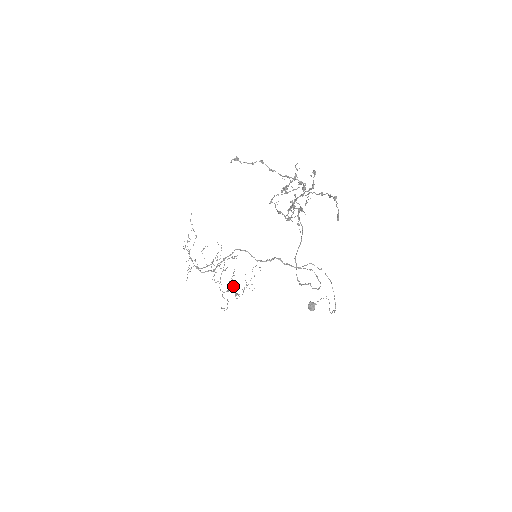
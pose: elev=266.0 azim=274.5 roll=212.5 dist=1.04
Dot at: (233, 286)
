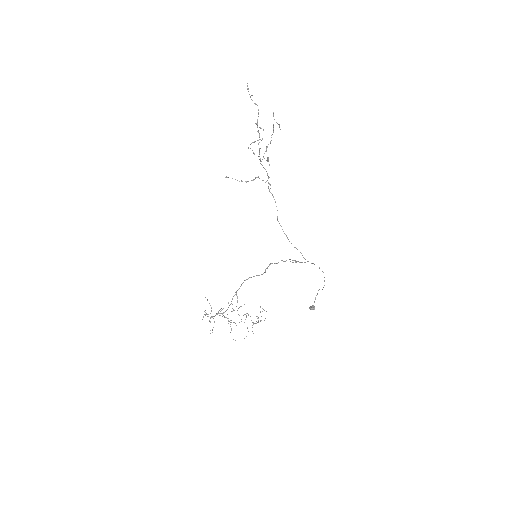
Dot at: (248, 315)
